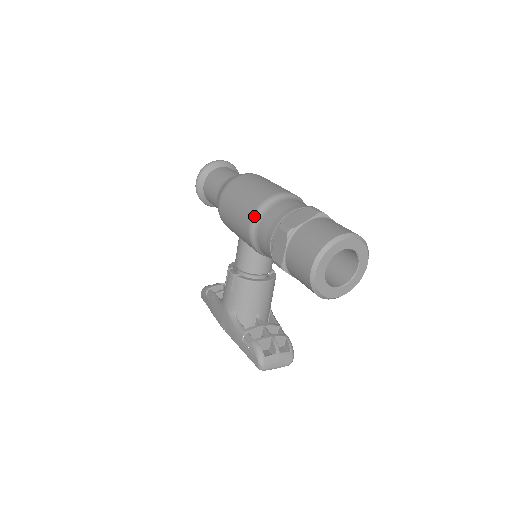
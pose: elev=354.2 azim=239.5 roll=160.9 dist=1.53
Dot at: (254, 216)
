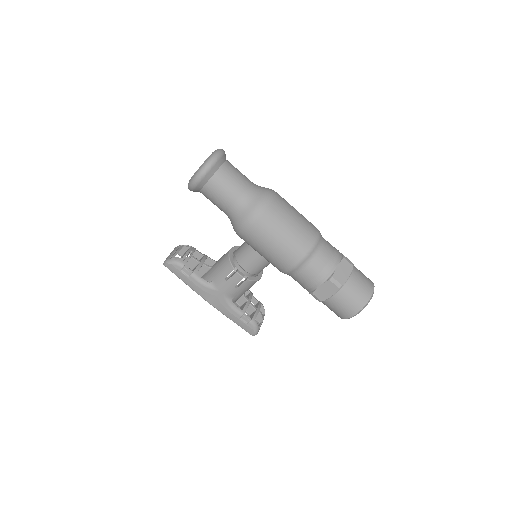
Dot at: (302, 261)
